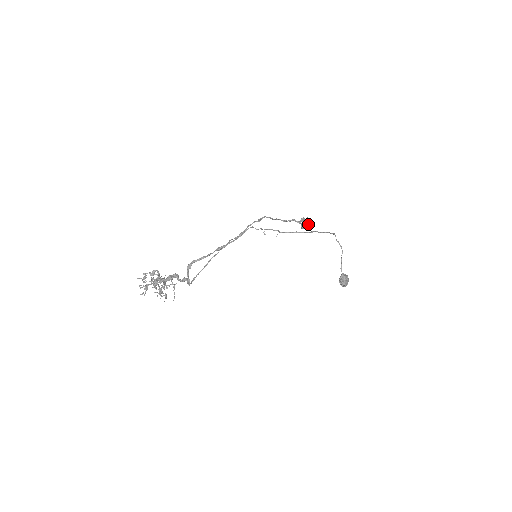
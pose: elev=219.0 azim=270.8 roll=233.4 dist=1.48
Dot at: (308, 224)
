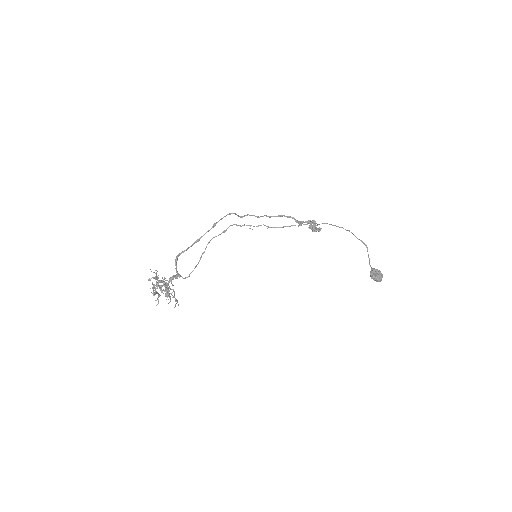
Dot at: (306, 221)
